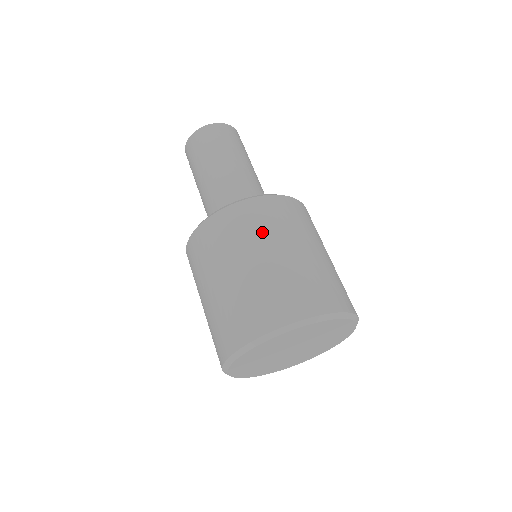
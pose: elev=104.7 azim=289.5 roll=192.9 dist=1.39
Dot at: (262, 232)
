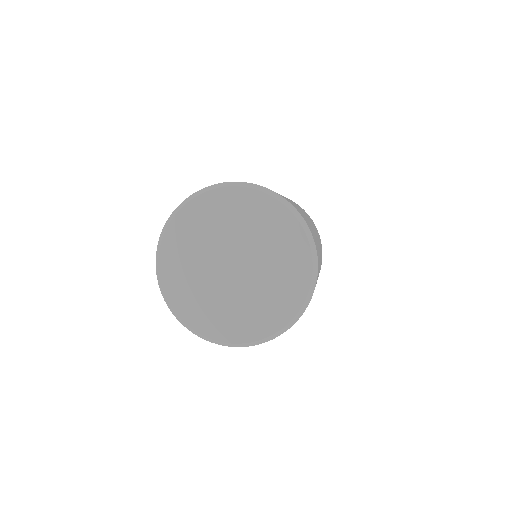
Dot at: (289, 199)
